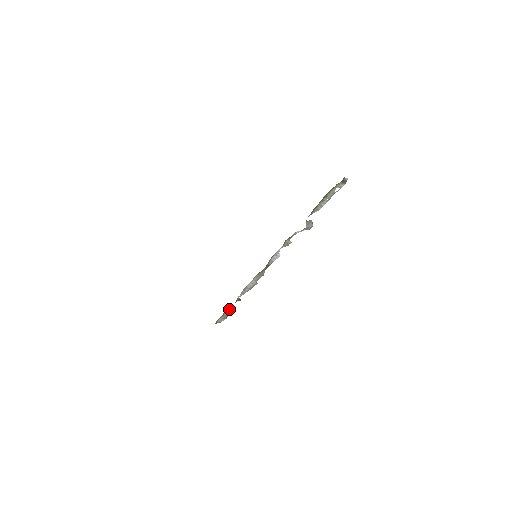
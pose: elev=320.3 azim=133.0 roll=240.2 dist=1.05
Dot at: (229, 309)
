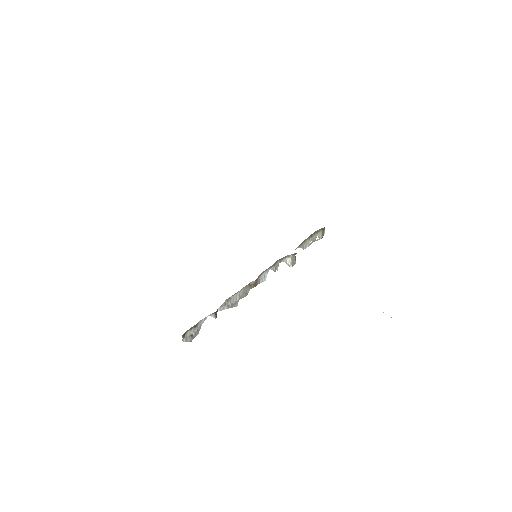
Dot at: occluded
